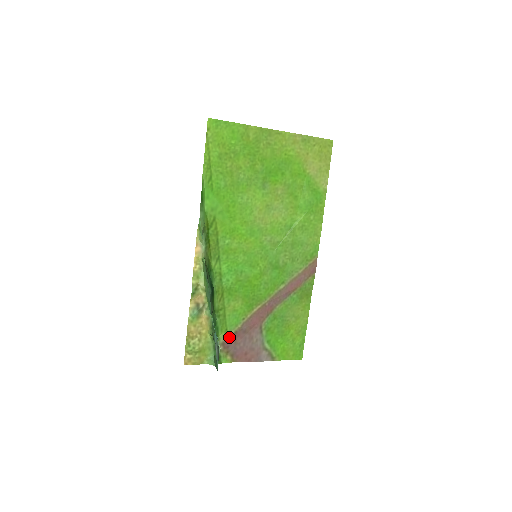
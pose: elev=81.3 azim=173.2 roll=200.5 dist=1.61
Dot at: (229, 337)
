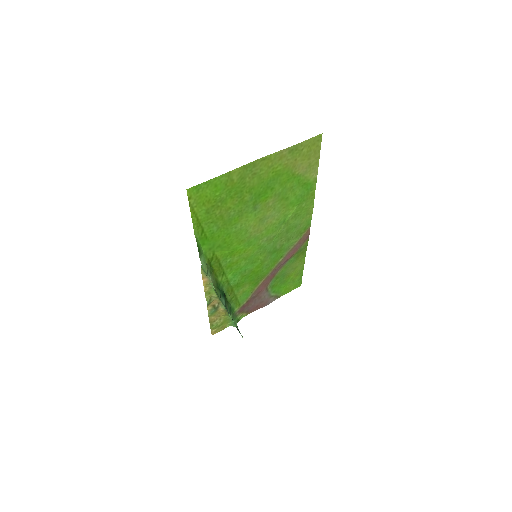
Dot at: (242, 306)
